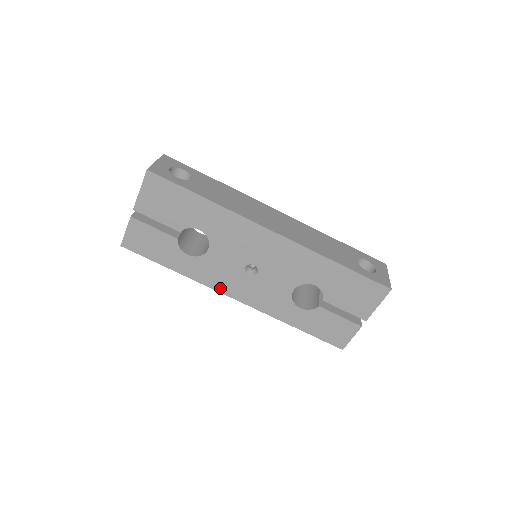
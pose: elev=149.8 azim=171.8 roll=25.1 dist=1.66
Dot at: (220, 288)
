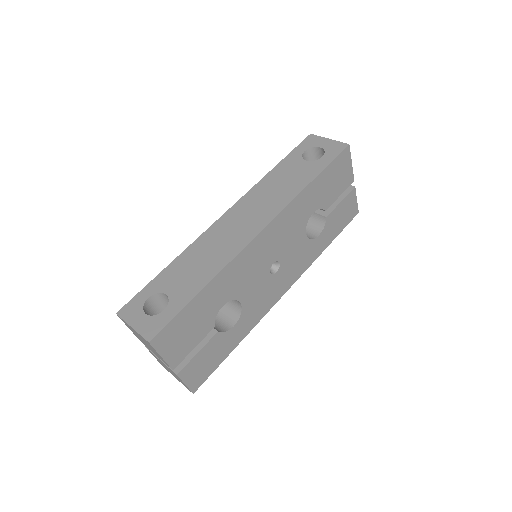
Dot at: (271, 304)
